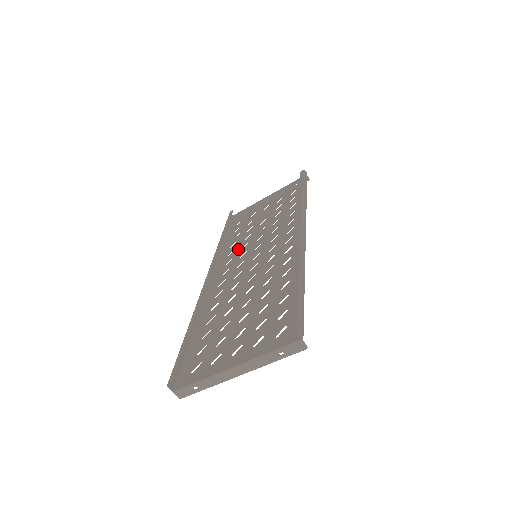
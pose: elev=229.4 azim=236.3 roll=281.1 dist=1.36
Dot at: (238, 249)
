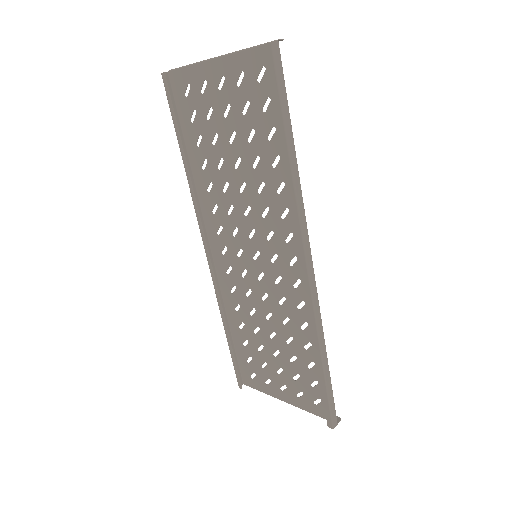
Dot at: (223, 211)
